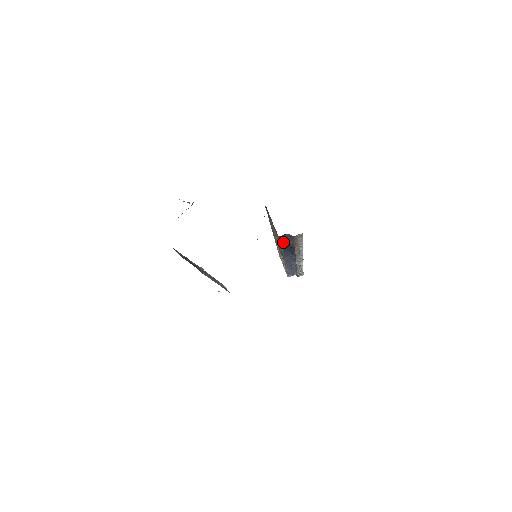
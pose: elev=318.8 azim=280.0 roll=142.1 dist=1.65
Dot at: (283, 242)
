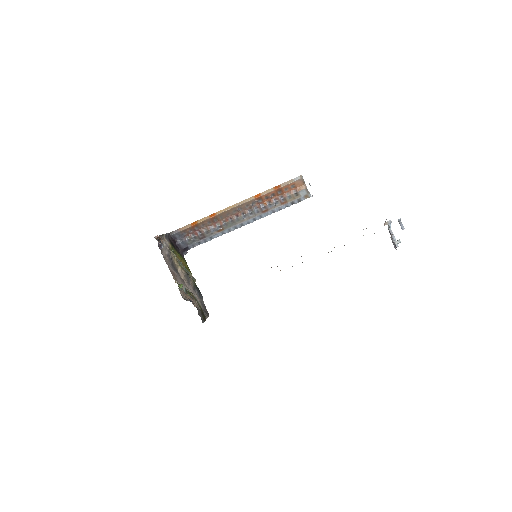
Dot at: occluded
